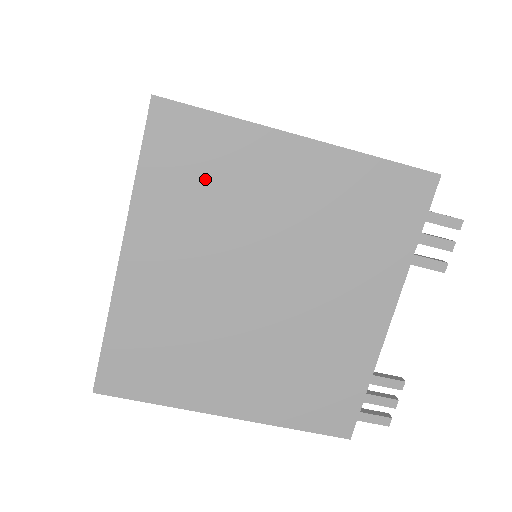
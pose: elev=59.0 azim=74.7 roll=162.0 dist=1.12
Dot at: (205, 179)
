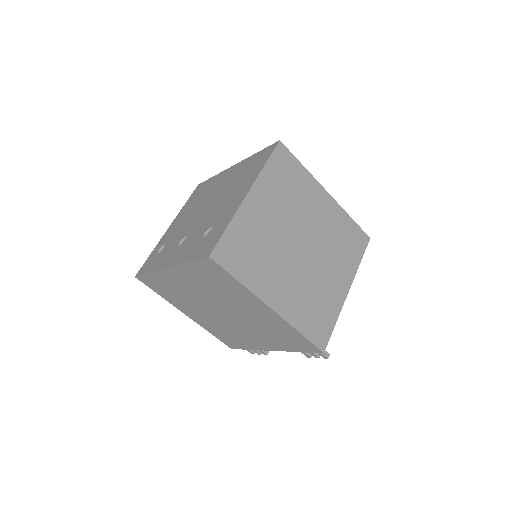
Dot at: (218, 284)
